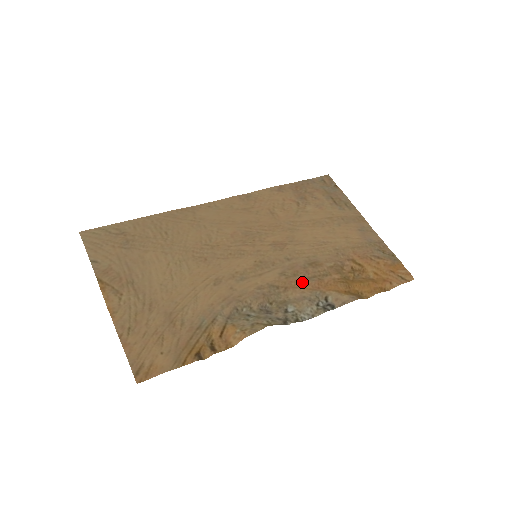
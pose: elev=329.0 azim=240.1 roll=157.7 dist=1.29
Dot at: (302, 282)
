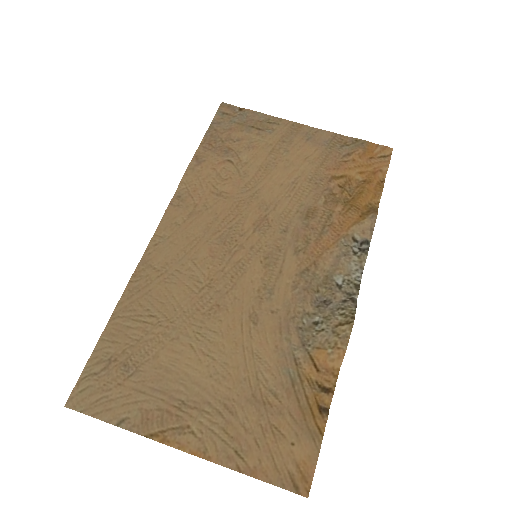
Dot at: (320, 243)
